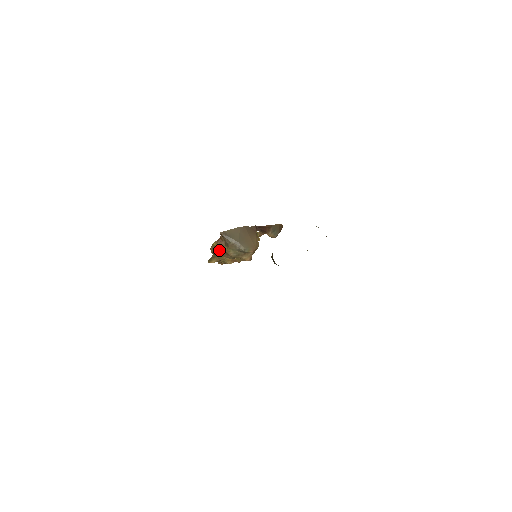
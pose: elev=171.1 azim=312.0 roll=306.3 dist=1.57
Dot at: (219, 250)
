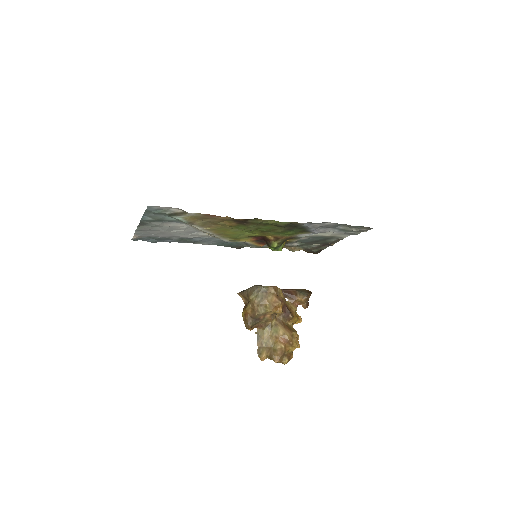
Dot at: (248, 314)
